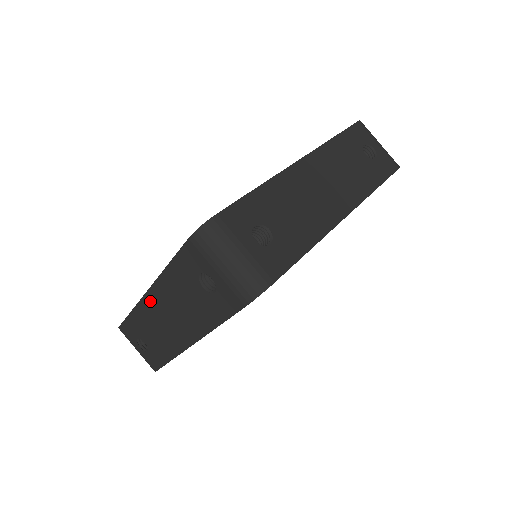
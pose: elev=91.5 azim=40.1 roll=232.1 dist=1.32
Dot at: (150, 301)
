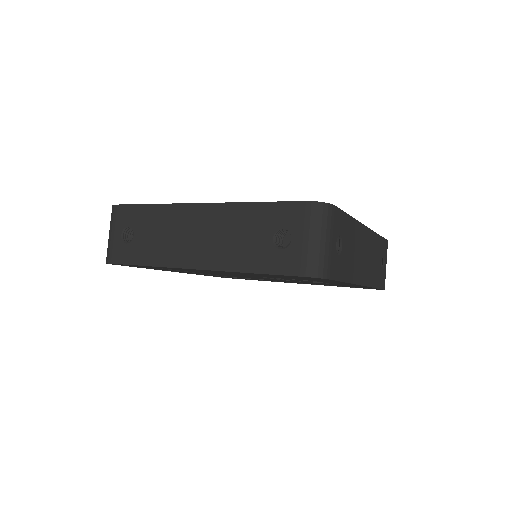
Dot at: (194, 211)
